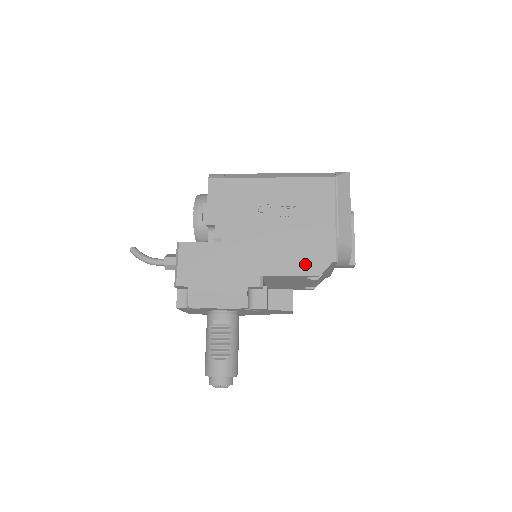
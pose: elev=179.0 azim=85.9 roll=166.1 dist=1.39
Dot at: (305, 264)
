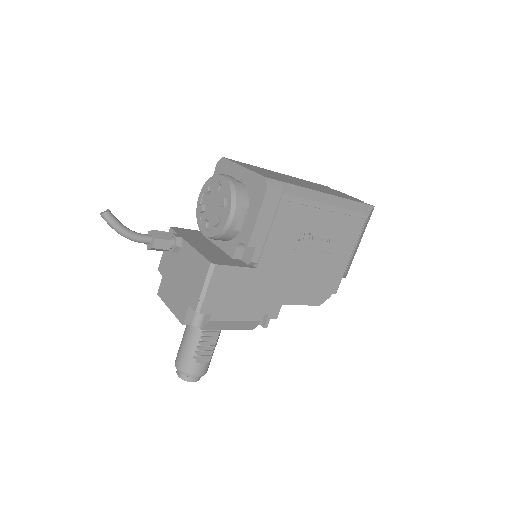
Dot at: (315, 295)
